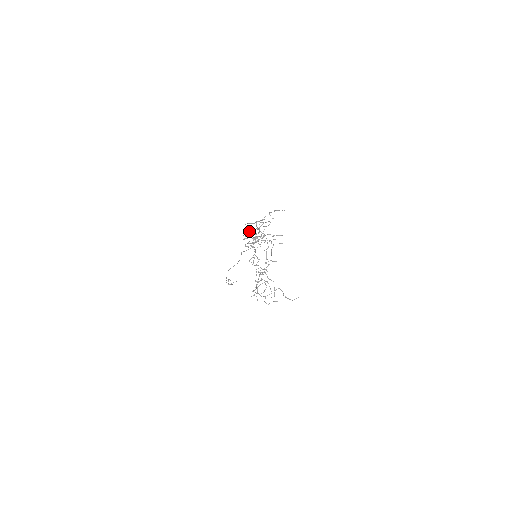
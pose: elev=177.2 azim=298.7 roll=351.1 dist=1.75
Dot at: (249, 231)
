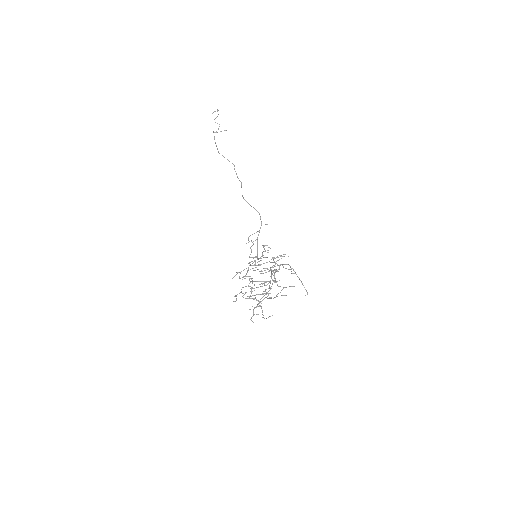
Dot at: occluded
